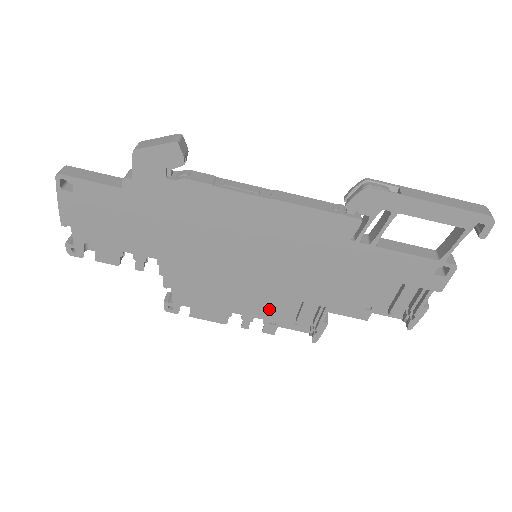
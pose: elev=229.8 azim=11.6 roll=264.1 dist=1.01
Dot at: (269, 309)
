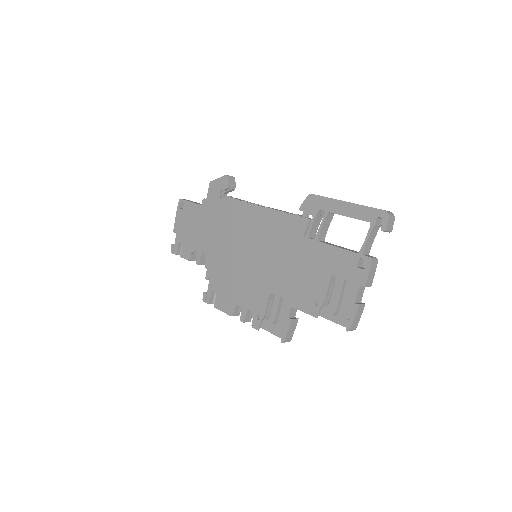
Dot at: (257, 302)
